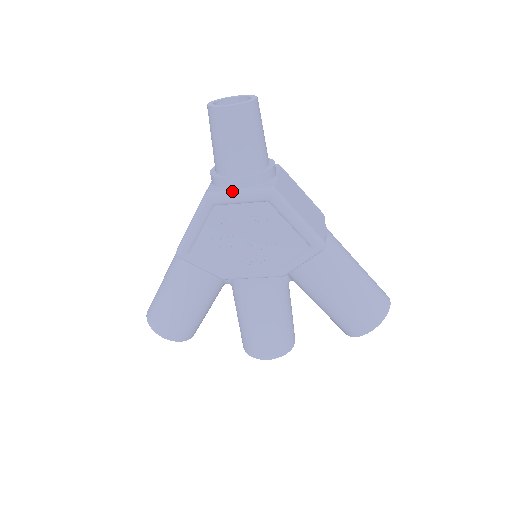
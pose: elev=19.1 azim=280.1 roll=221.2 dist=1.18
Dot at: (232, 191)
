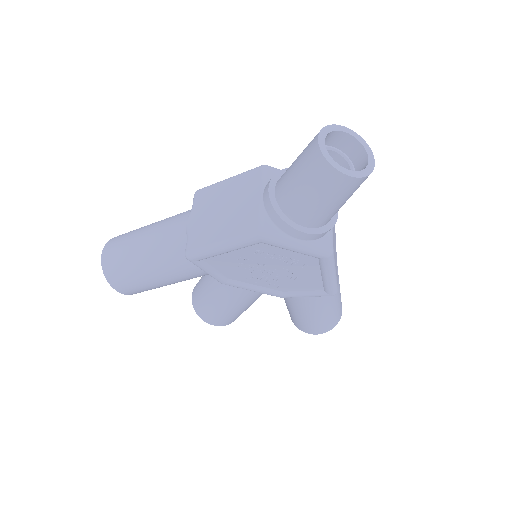
Dot at: (290, 240)
